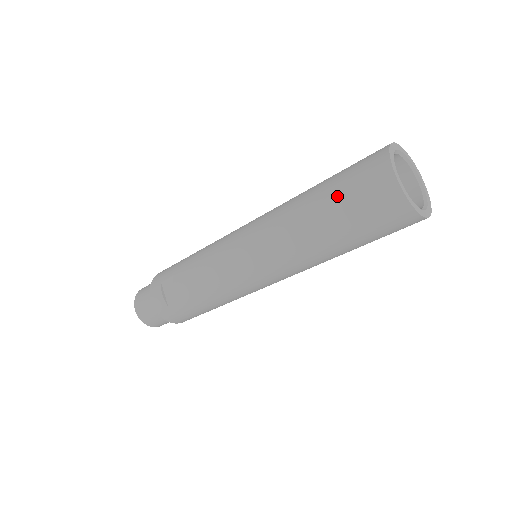
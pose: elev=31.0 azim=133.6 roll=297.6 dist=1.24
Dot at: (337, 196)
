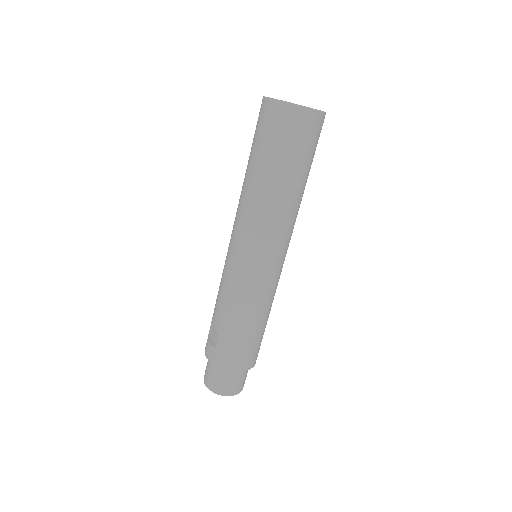
Dot at: (252, 145)
